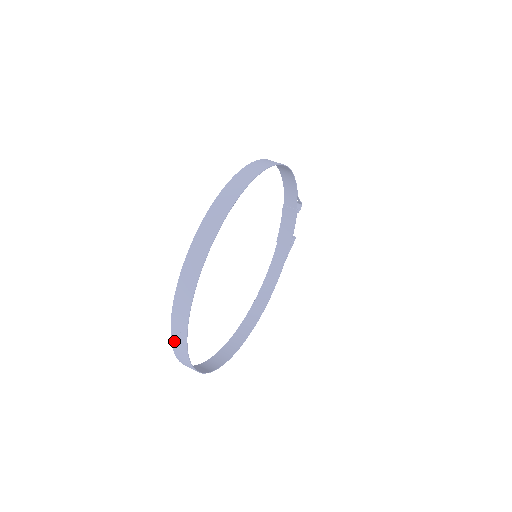
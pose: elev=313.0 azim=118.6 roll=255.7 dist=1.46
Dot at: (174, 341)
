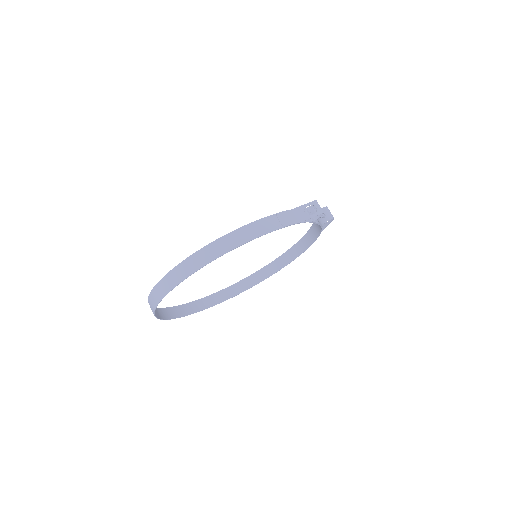
Dot at: (175, 309)
